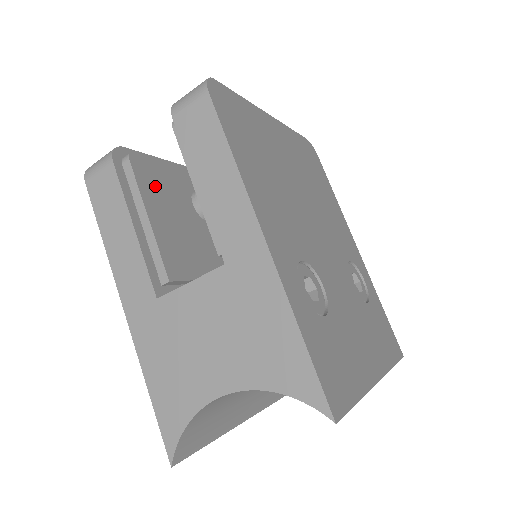
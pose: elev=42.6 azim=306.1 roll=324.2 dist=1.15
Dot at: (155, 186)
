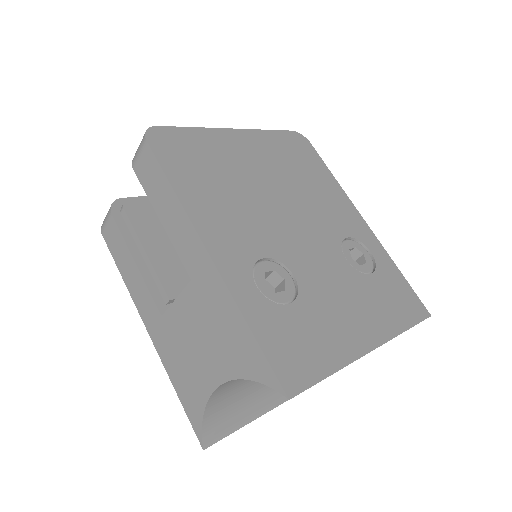
Dot at: (151, 222)
